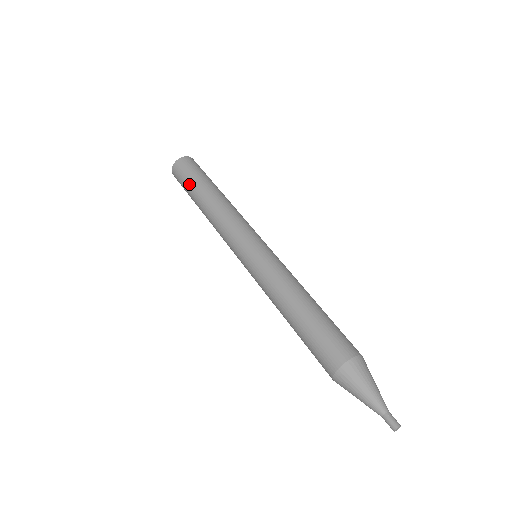
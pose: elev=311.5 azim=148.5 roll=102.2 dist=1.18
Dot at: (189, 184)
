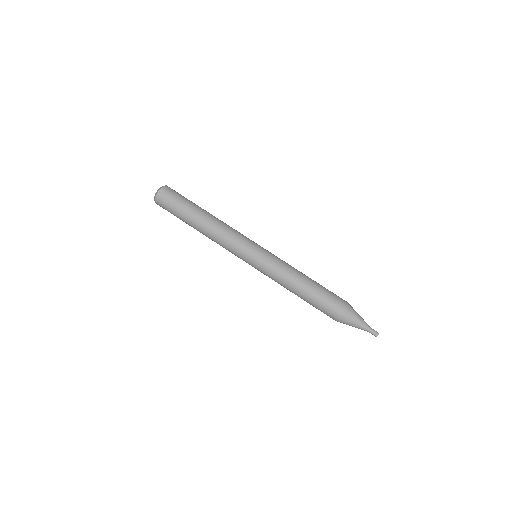
Dot at: occluded
